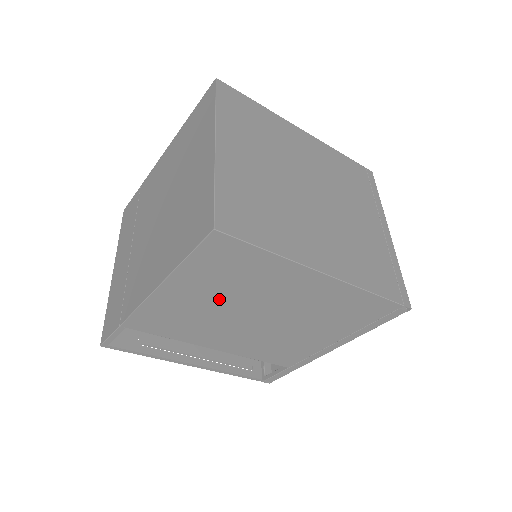
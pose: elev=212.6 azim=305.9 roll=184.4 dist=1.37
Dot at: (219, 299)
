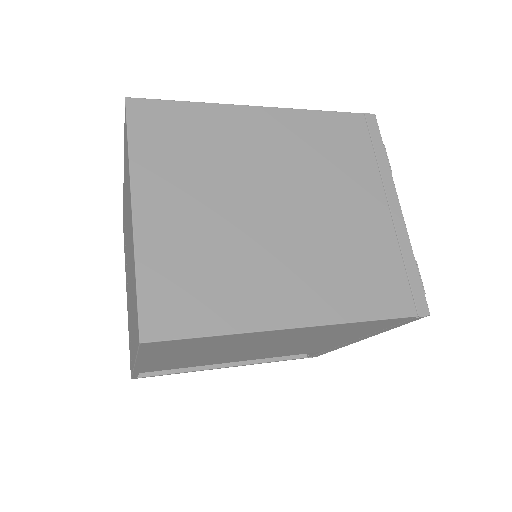
Dot at: (203, 353)
